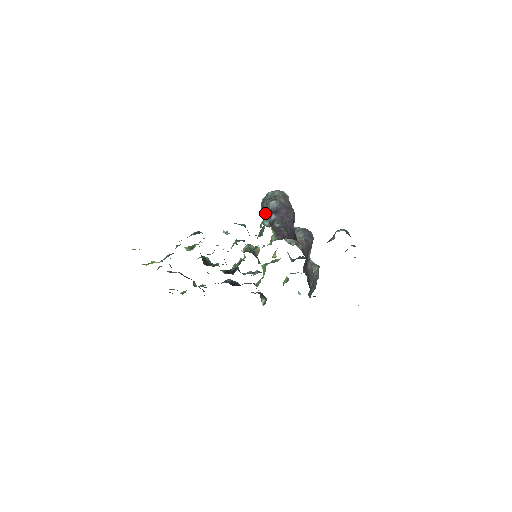
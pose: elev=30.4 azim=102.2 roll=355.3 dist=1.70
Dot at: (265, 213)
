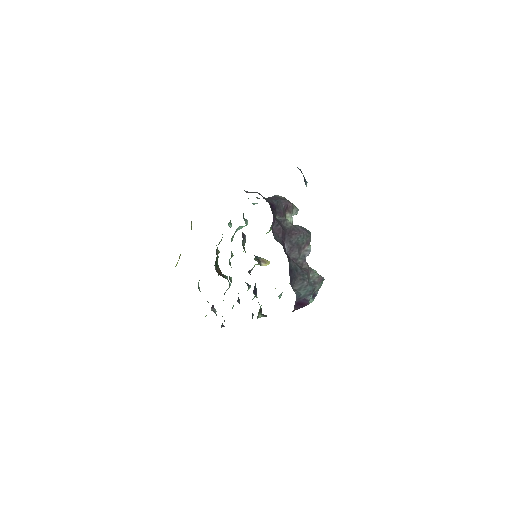
Dot at: occluded
